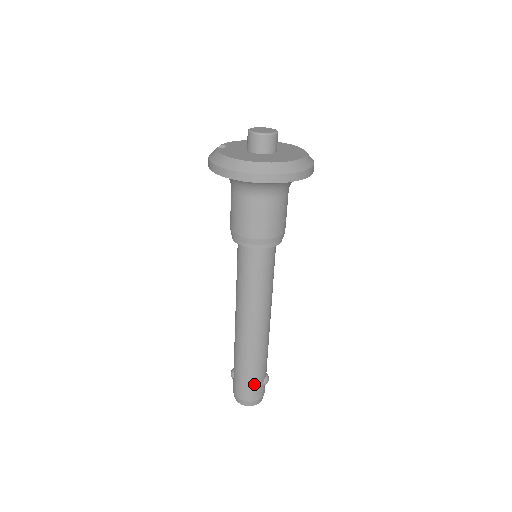
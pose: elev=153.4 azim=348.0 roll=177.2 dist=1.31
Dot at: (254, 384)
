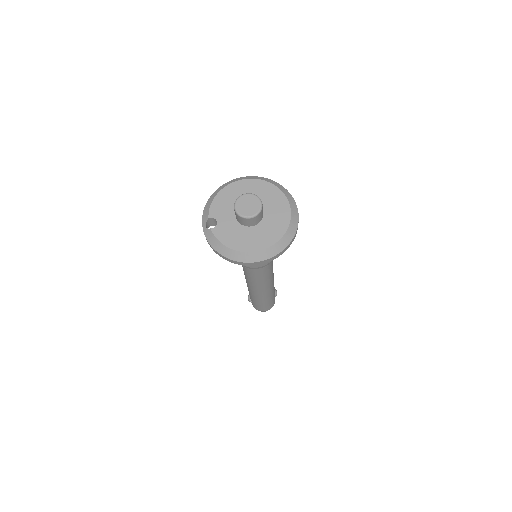
Dot at: (270, 304)
